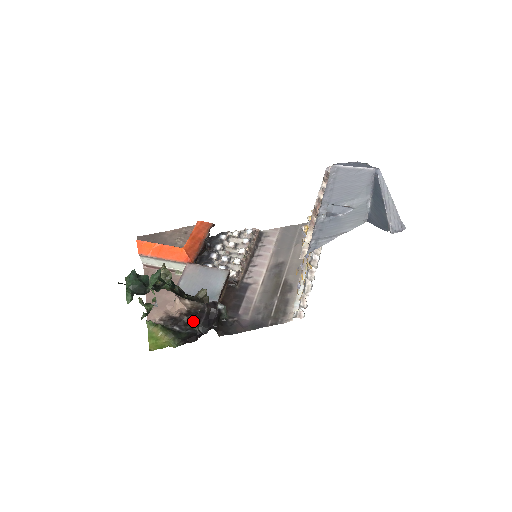
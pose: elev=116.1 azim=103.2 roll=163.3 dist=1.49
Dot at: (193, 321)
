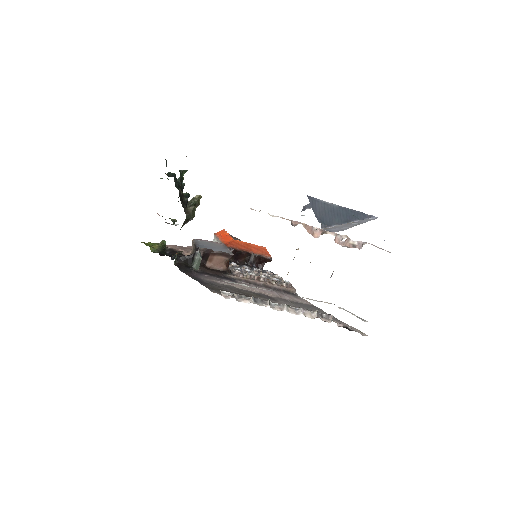
Dot at: (178, 252)
